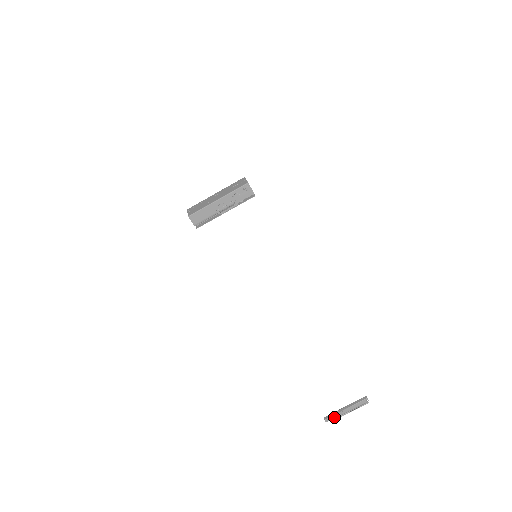
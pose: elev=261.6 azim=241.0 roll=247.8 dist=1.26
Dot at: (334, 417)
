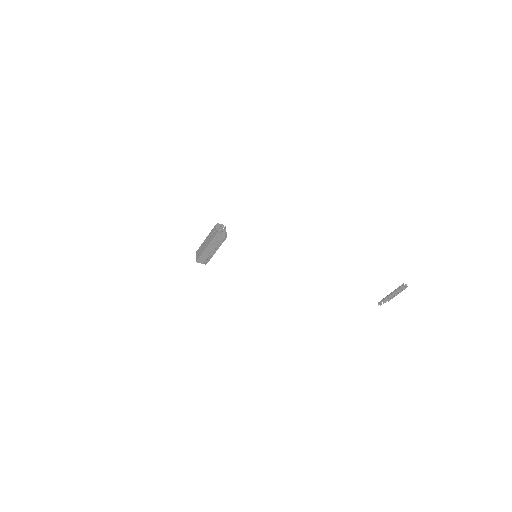
Dot at: (385, 302)
